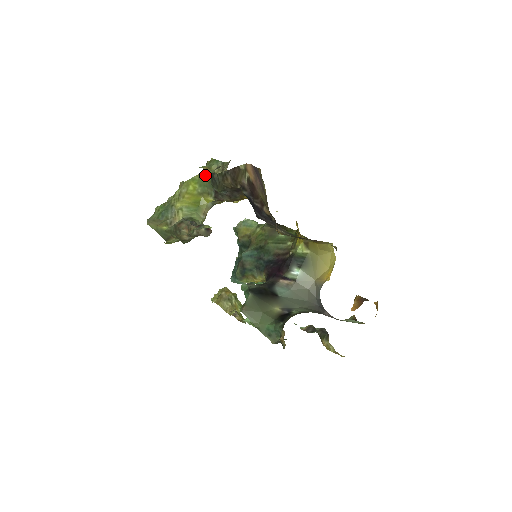
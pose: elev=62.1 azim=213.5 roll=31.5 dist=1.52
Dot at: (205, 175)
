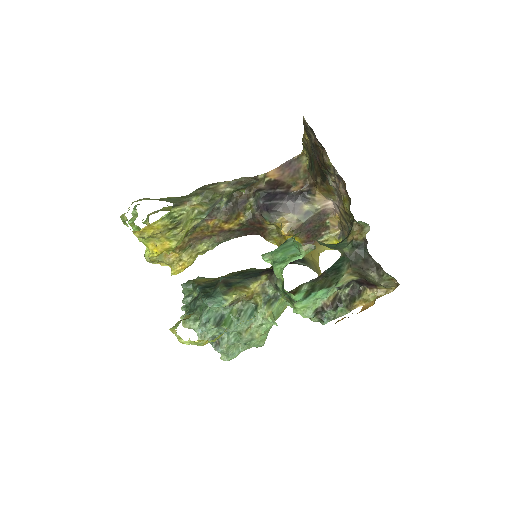
Dot at: occluded
